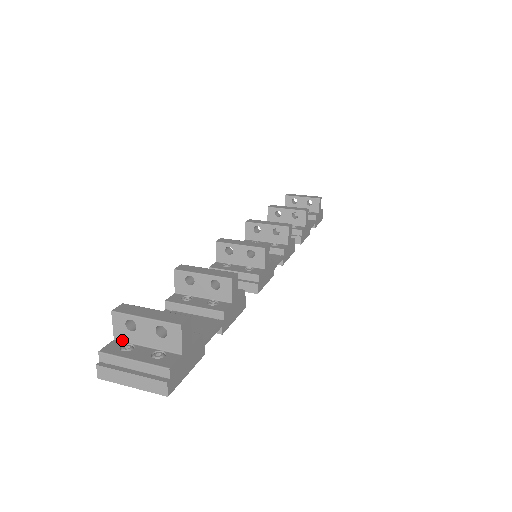
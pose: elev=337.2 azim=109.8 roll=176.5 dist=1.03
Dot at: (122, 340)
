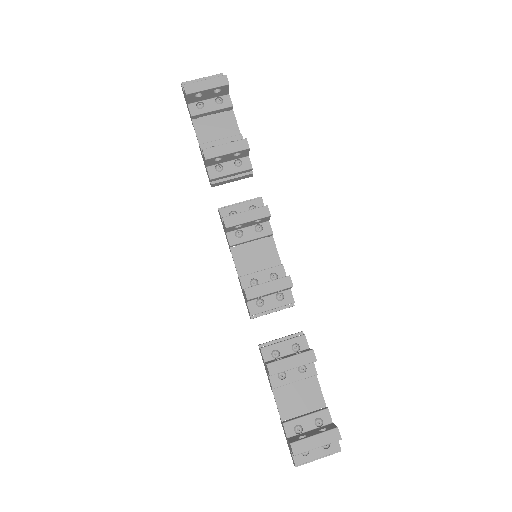
Dot at: occluded
